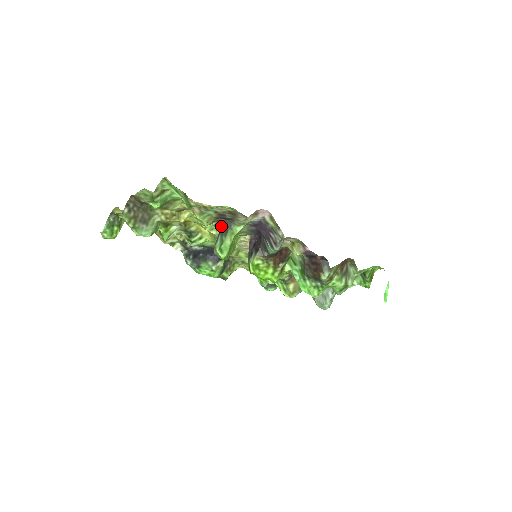
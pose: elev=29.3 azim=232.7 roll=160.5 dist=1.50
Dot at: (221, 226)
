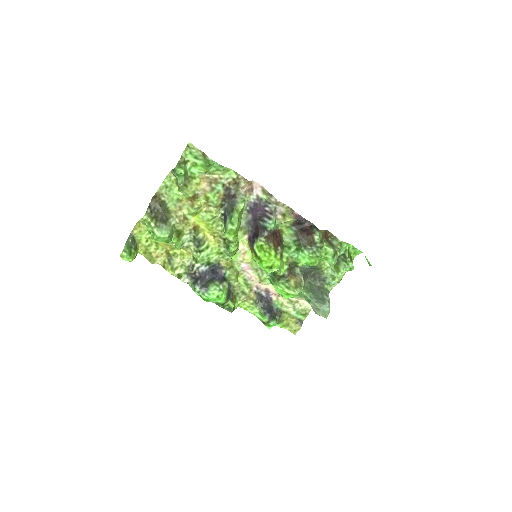
Dot at: (227, 209)
